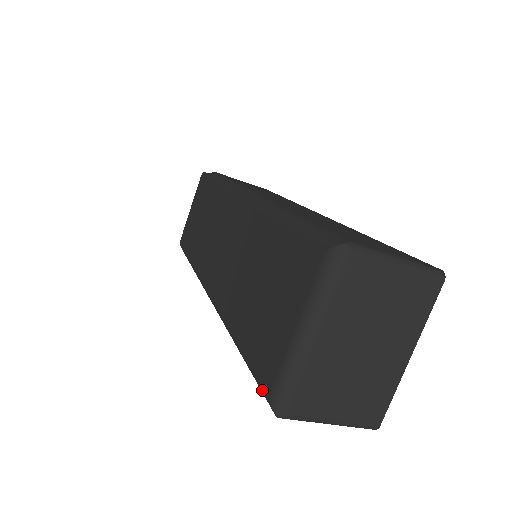
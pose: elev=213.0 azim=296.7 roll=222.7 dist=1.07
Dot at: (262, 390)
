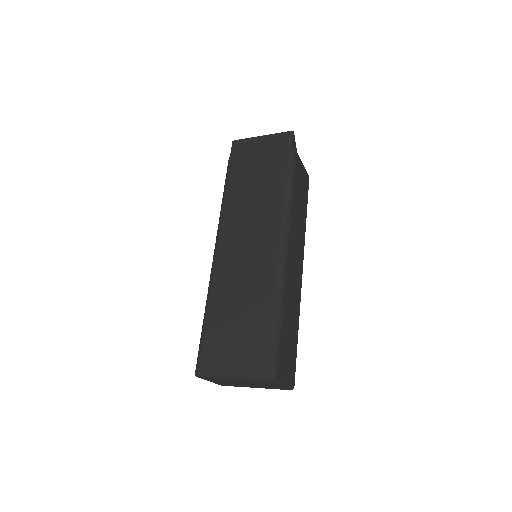
Dot at: (199, 359)
